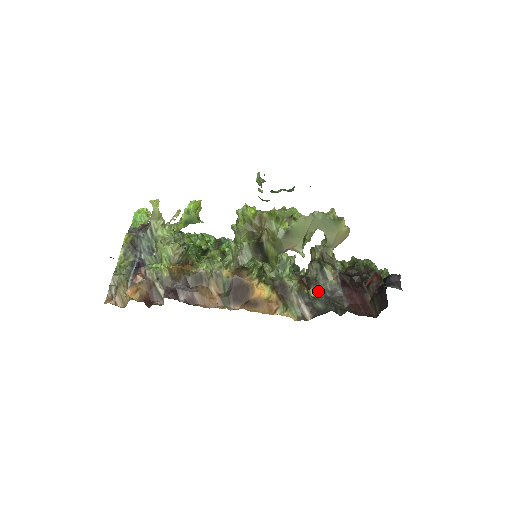
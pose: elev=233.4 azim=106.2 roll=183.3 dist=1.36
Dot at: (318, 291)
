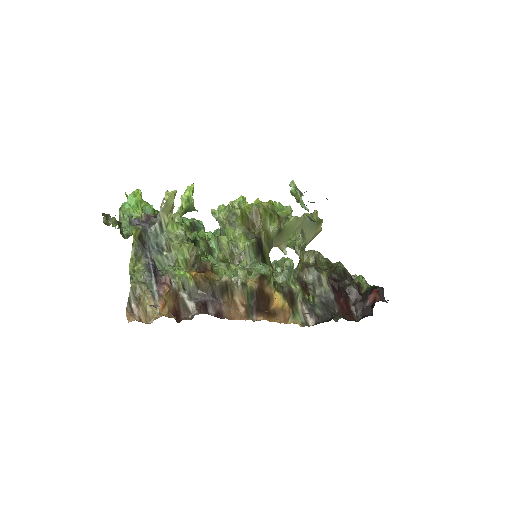
Dot at: (314, 296)
